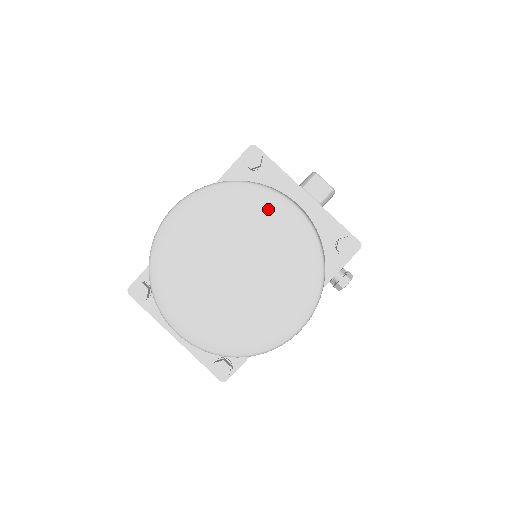
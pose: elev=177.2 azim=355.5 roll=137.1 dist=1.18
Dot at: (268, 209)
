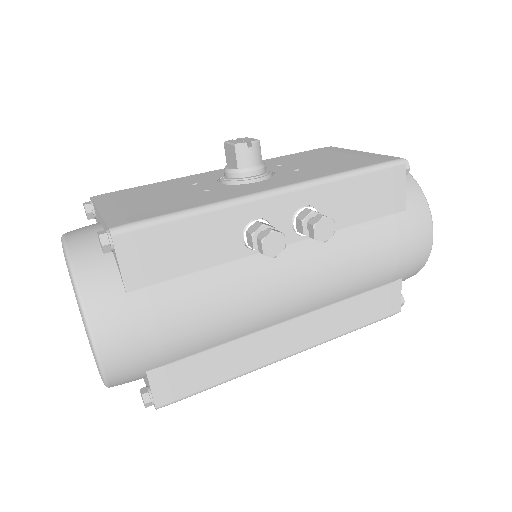
Dot at: occluded
